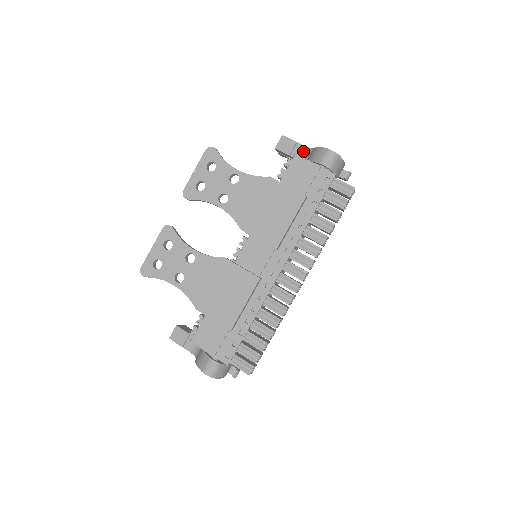
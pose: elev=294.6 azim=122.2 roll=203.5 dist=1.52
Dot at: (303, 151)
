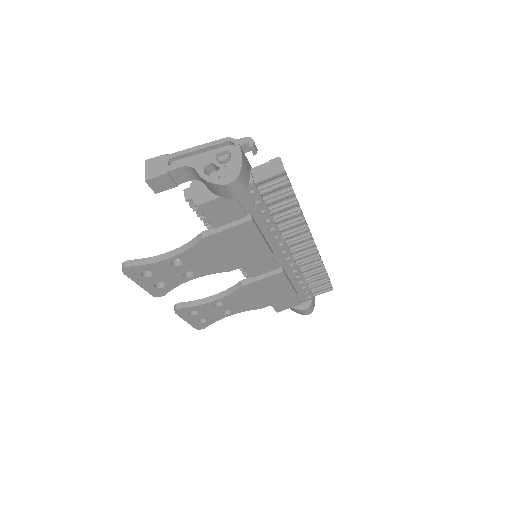
Dot at: (184, 172)
